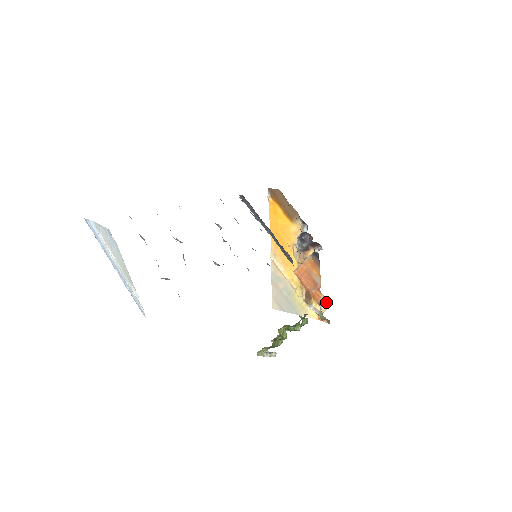
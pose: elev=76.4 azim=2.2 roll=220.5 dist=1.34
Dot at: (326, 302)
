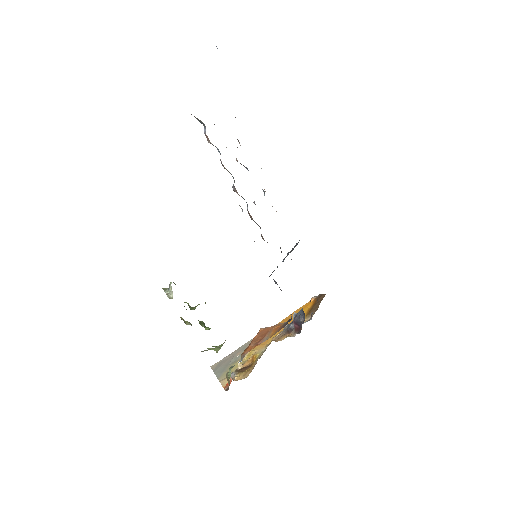
Dot at: (248, 375)
